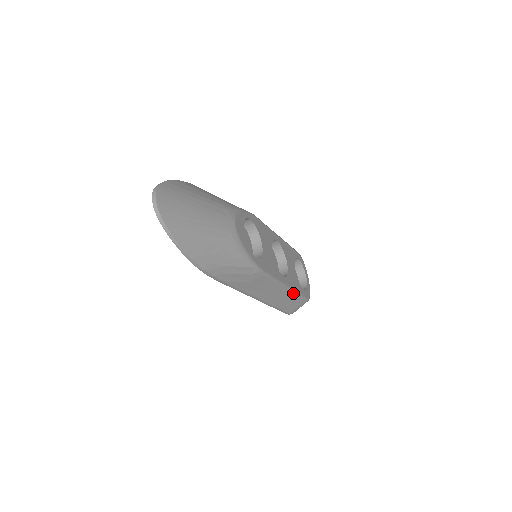
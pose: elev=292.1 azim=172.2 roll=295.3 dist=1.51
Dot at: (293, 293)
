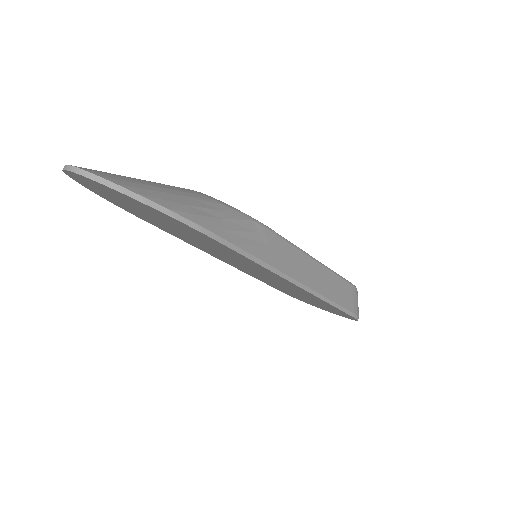
Dot at: (330, 272)
